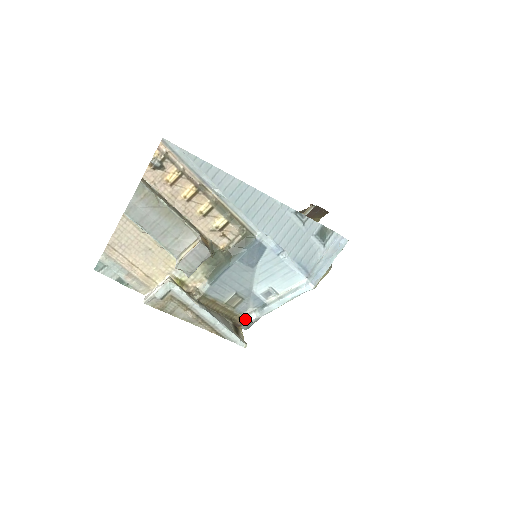
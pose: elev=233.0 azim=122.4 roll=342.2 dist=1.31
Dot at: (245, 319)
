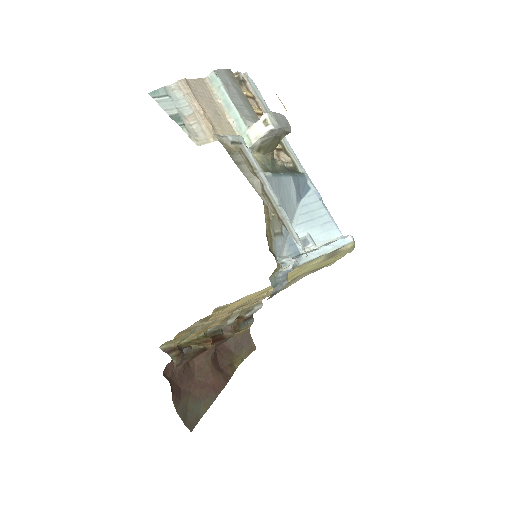
Dot at: (279, 264)
